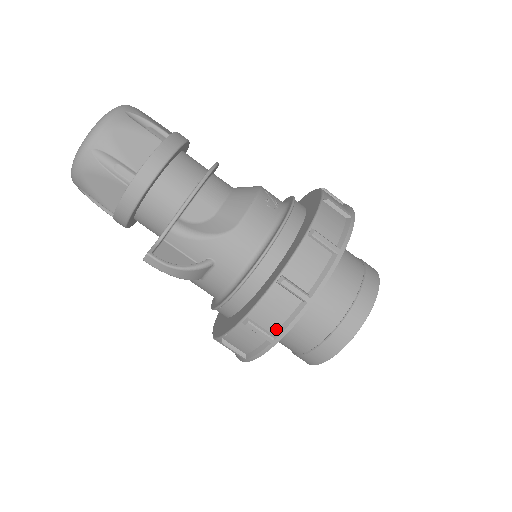
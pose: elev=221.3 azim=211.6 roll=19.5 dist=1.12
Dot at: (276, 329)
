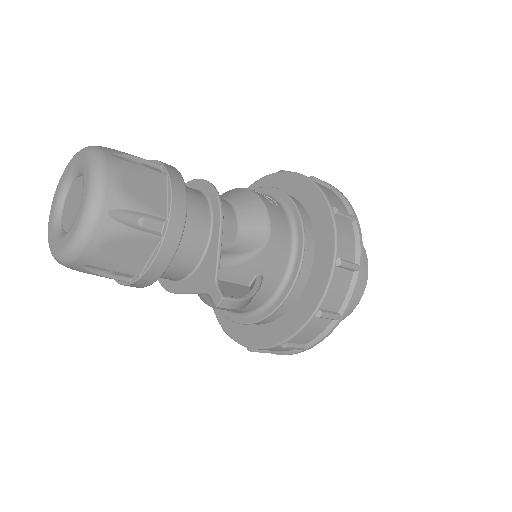
Dot at: (340, 306)
